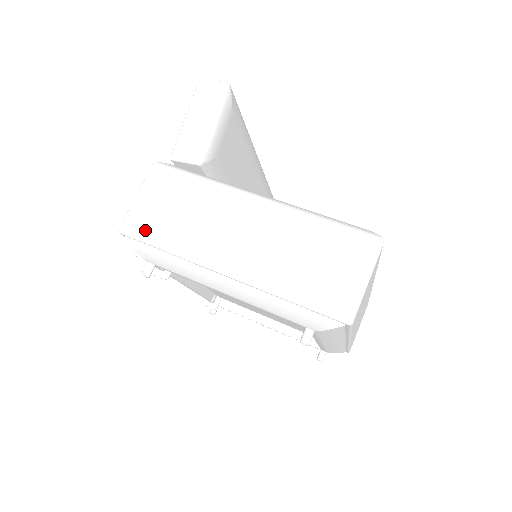
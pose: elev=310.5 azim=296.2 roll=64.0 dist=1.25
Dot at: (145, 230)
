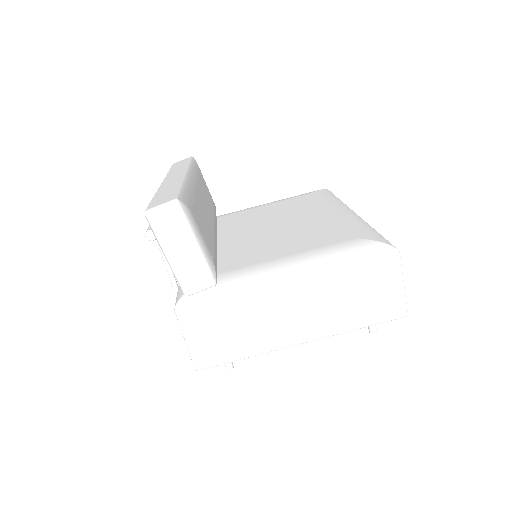
Dot at: (217, 357)
